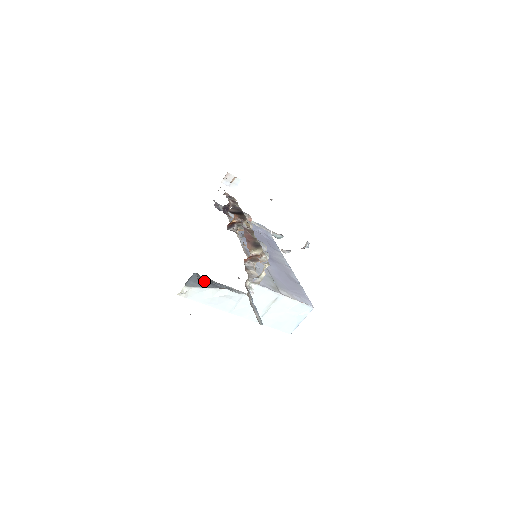
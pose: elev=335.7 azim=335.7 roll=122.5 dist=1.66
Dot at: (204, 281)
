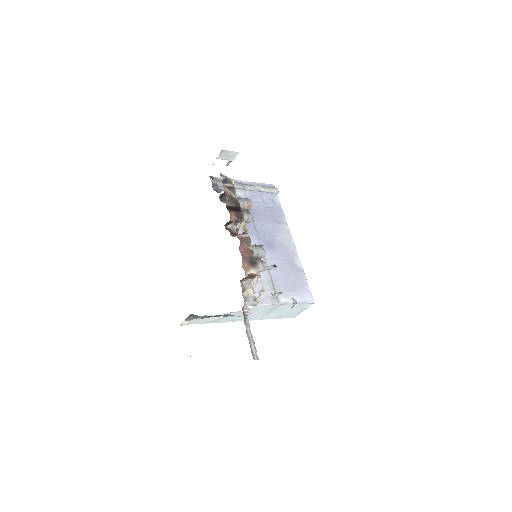
Dot at: (202, 316)
